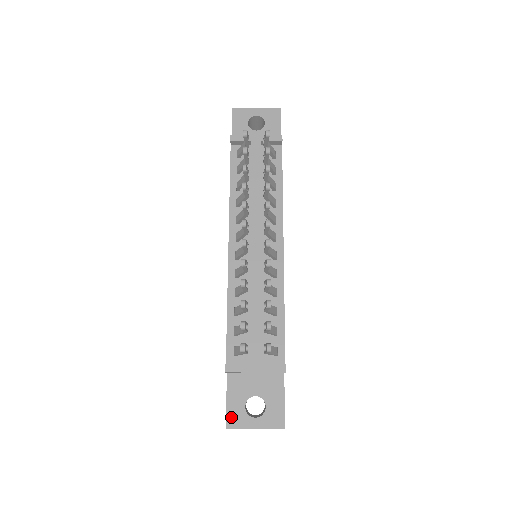
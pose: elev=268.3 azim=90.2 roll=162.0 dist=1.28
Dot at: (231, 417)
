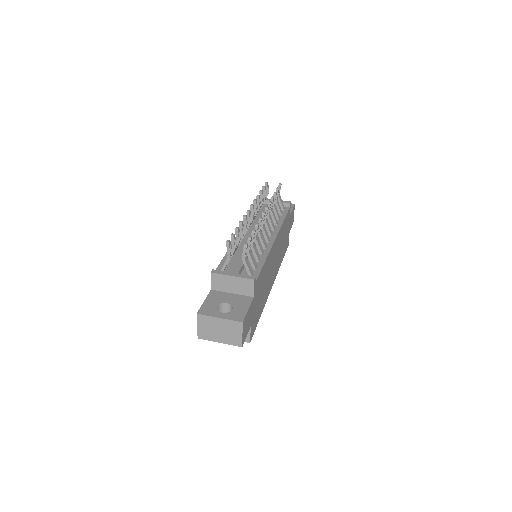
Dot at: (204, 309)
